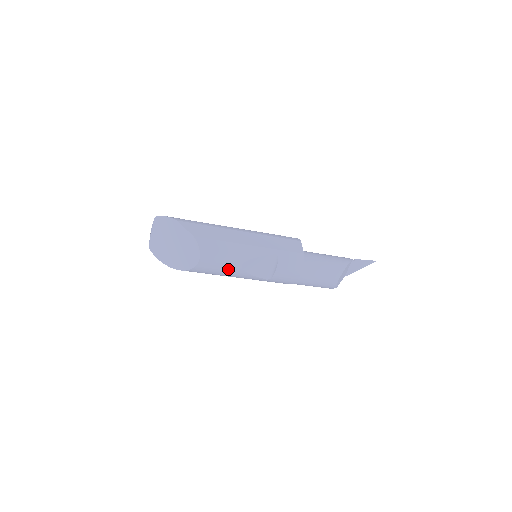
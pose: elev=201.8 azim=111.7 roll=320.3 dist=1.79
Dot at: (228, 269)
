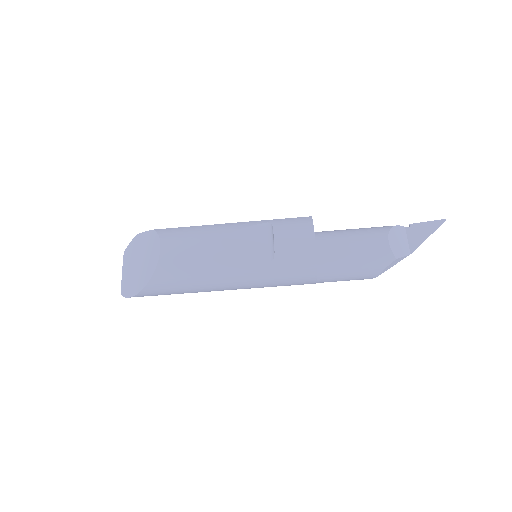
Dot at: (204, 254)
